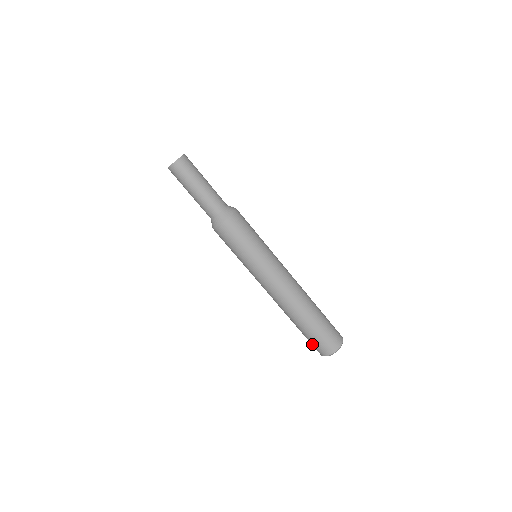
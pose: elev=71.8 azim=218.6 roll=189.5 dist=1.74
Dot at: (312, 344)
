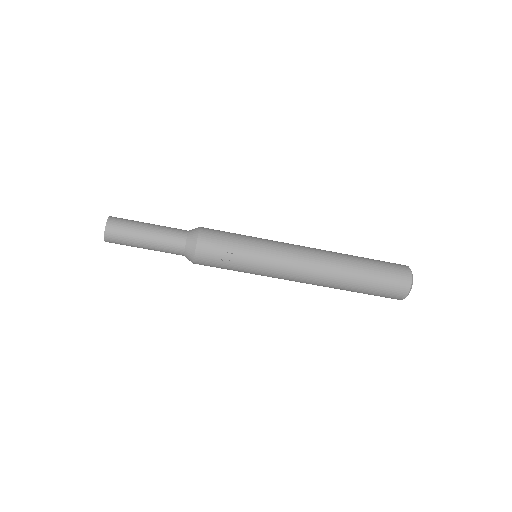
Dot at: occluded
